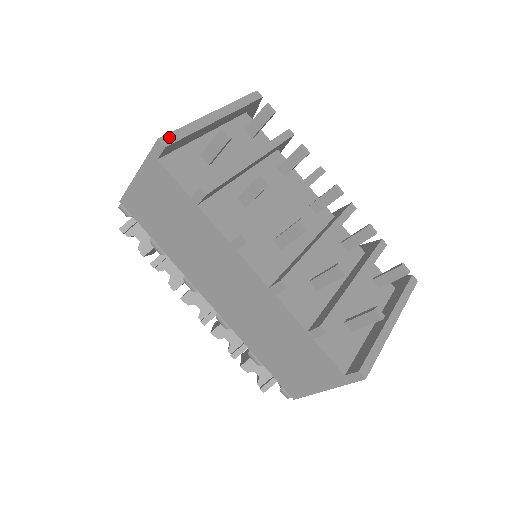
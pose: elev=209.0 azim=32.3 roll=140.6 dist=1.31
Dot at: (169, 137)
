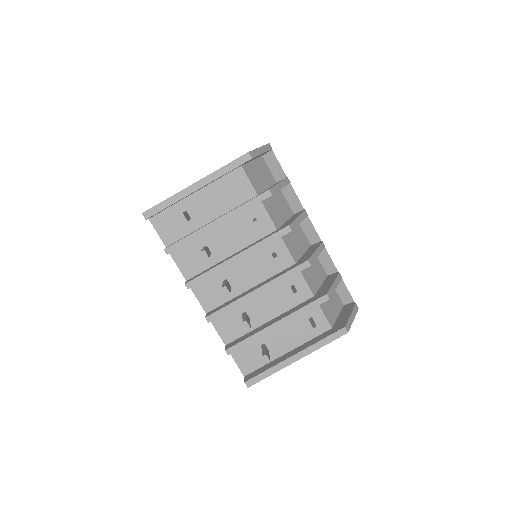
Dot at: (150, 211)
